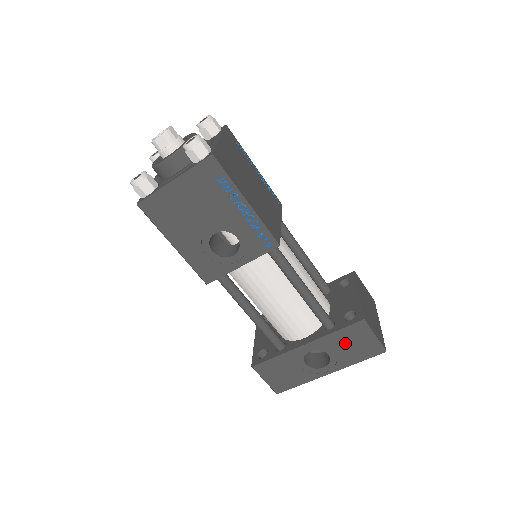
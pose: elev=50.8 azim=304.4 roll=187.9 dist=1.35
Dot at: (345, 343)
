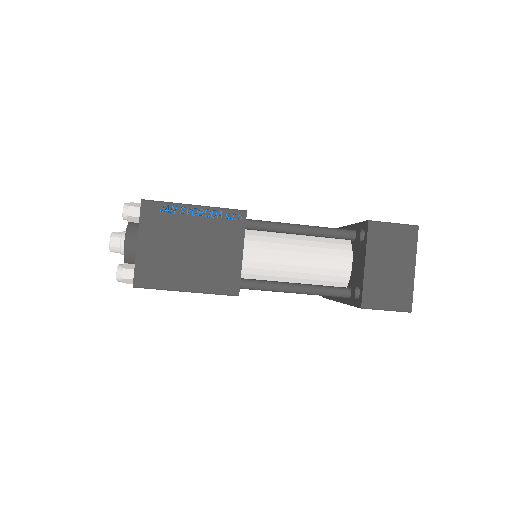
Dot at: occluded
